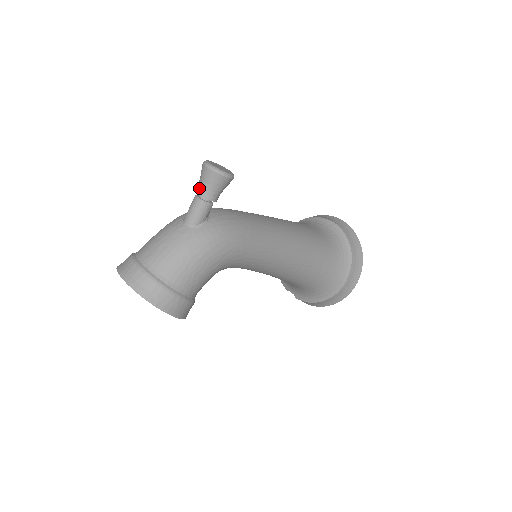
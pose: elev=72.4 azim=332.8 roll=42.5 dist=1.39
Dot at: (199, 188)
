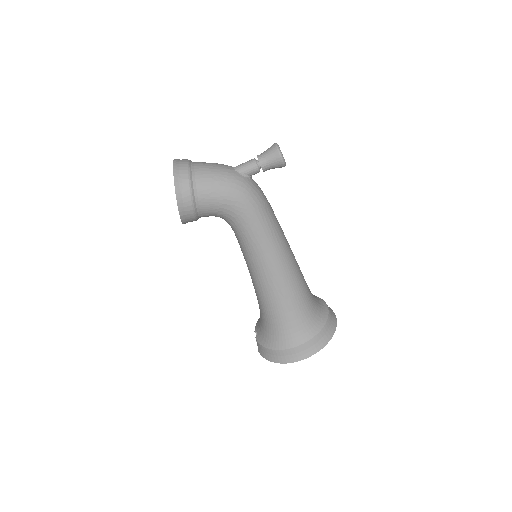
Dot at: (260, 154)
